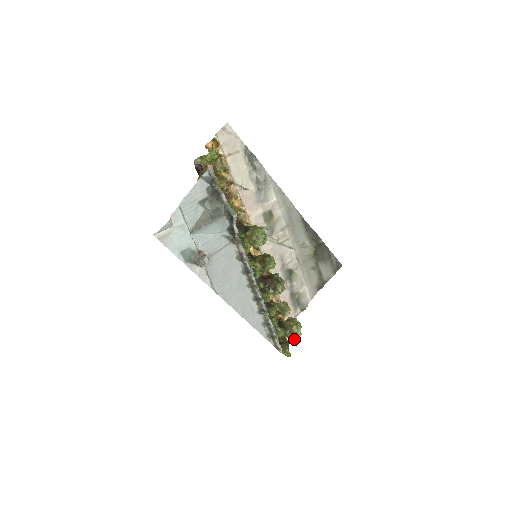
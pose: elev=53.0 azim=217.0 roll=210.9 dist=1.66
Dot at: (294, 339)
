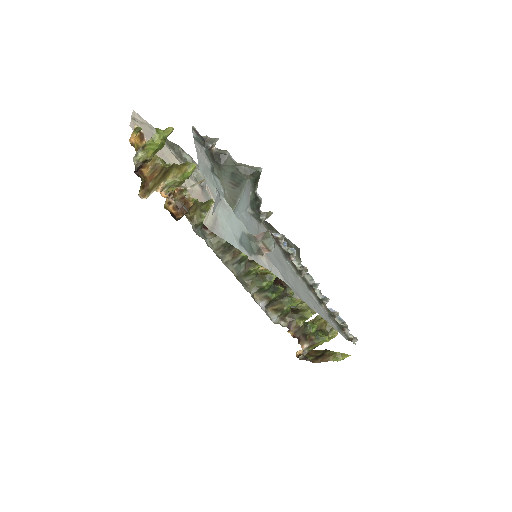
Dot at: (336, 335)
